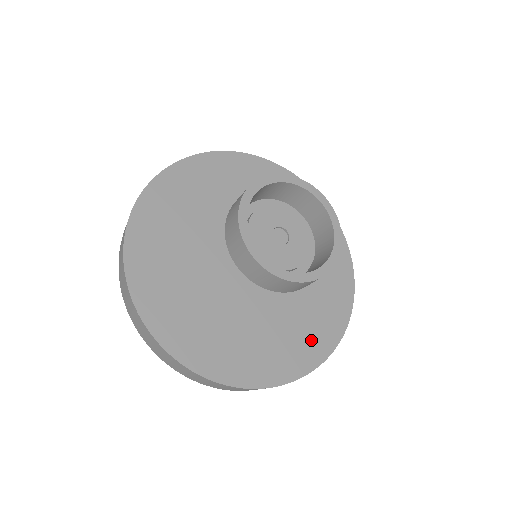
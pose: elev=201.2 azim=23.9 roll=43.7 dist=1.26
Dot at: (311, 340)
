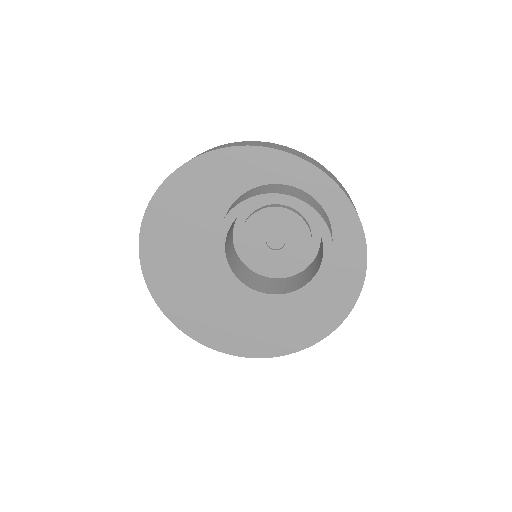
Dot at: (310, 324)
